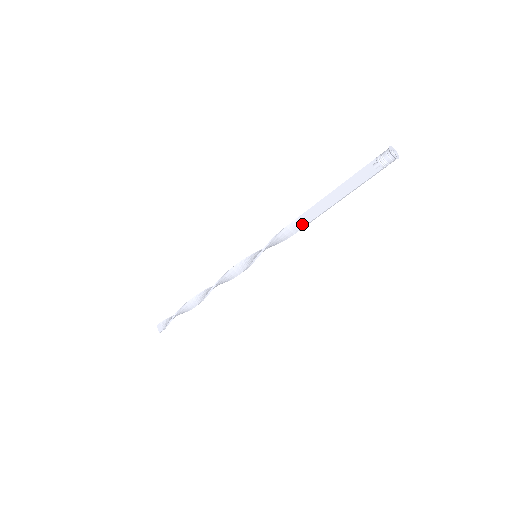
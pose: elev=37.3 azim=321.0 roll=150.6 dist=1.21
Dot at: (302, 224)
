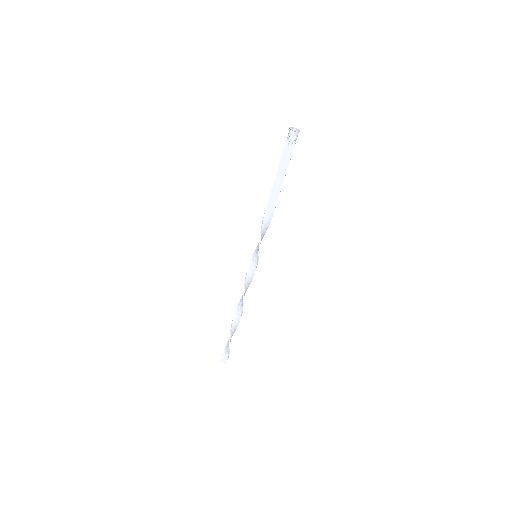
Dot at: (271, 212)
